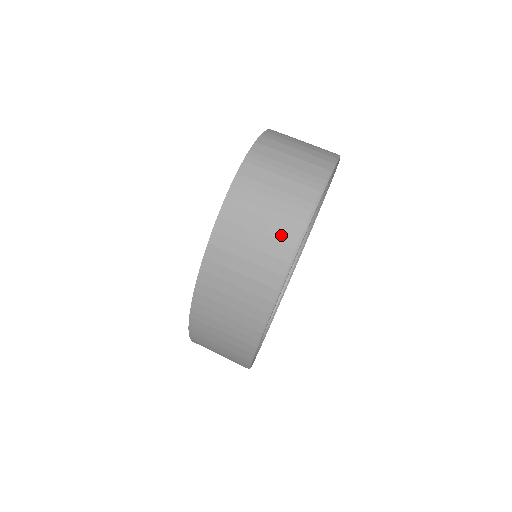
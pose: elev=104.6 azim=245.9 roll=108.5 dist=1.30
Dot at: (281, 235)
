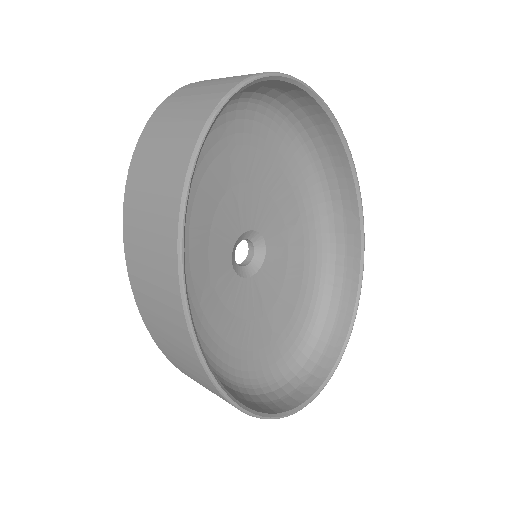
Dot at: (187, 131)
